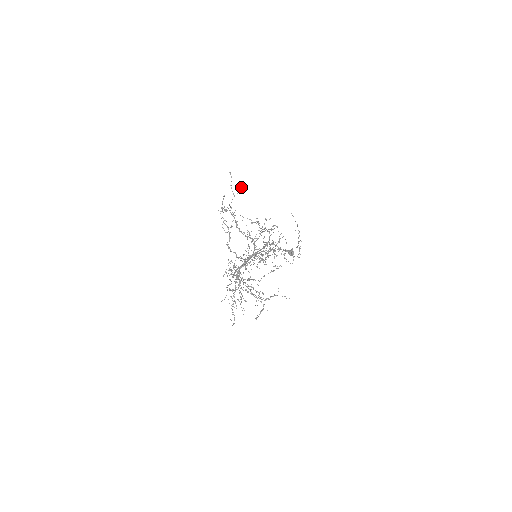
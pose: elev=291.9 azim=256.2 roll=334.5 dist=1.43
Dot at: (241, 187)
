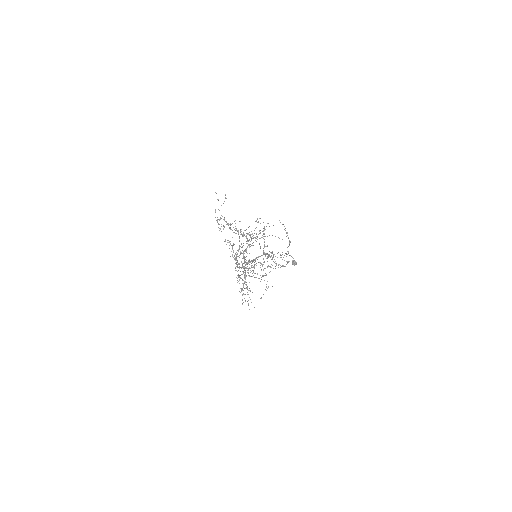
Dot at: (225, 198)
